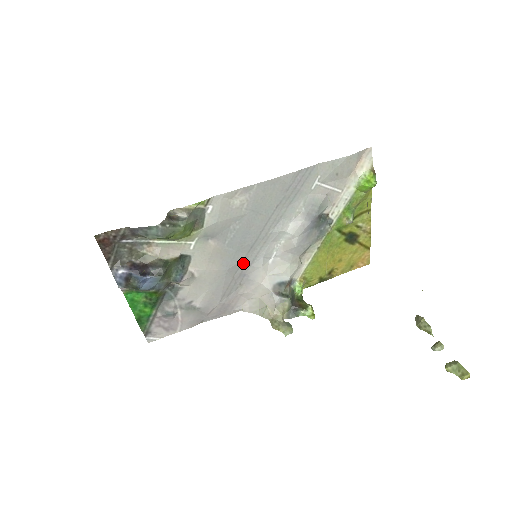
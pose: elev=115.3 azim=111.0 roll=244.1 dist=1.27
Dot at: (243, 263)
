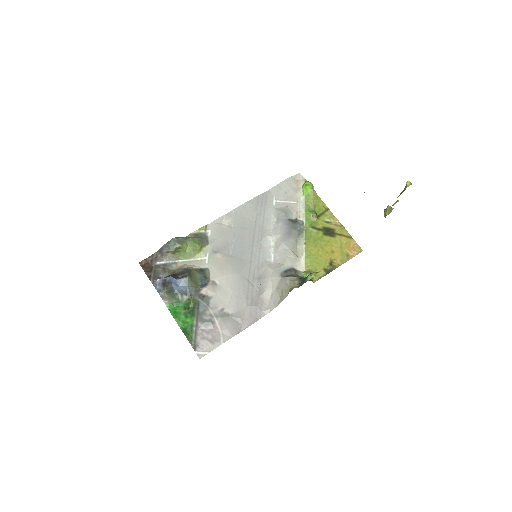
Dot at: (251, 268)
